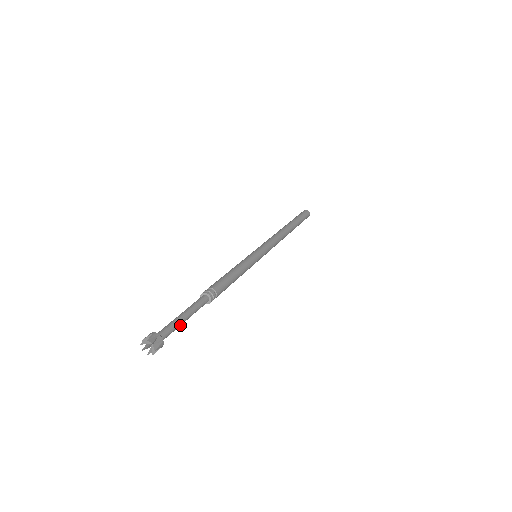
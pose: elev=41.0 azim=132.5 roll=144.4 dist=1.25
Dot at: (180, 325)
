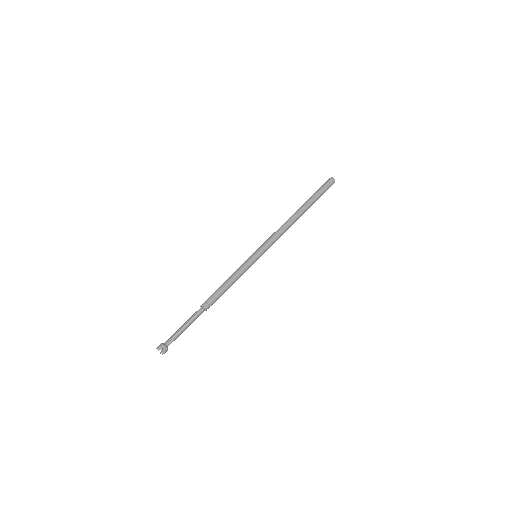
Dot at: (181, 333)
